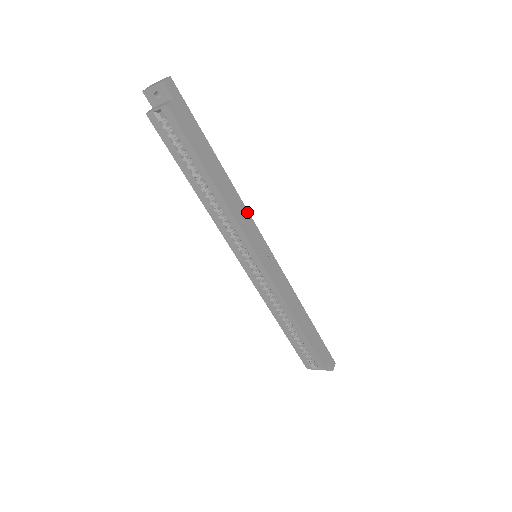
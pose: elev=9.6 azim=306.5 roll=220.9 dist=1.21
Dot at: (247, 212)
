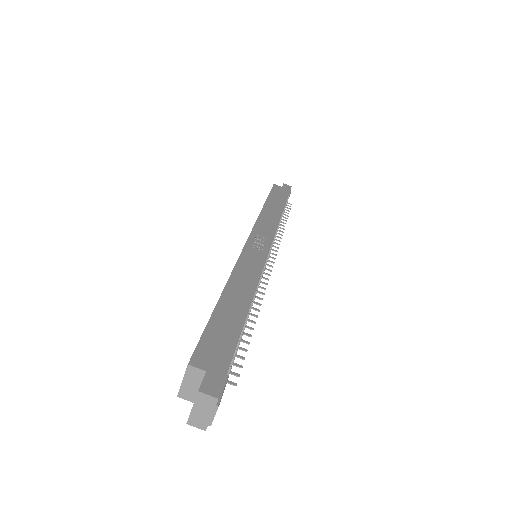
Dot at: (276, 227)
